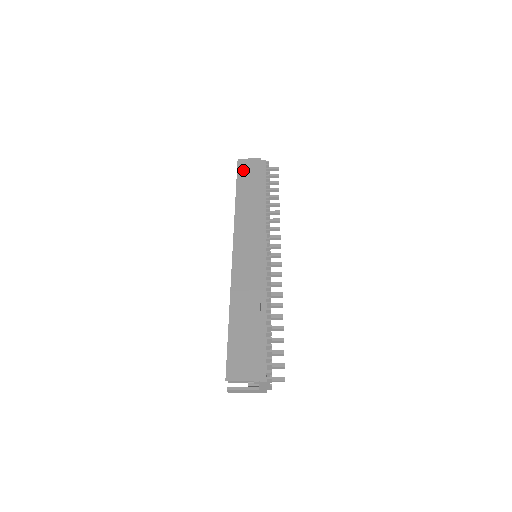
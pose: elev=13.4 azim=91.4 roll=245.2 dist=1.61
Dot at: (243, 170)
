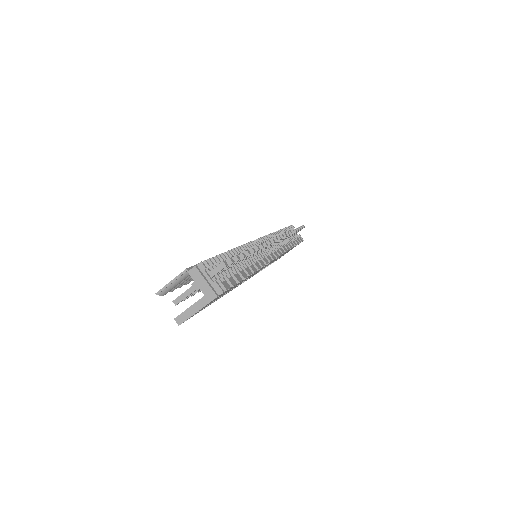
Dot at: occluded
